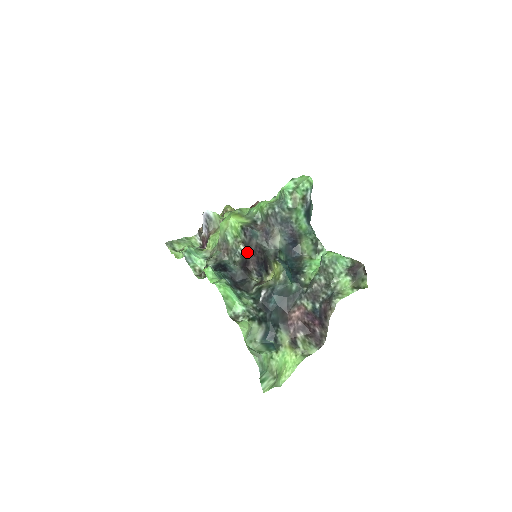
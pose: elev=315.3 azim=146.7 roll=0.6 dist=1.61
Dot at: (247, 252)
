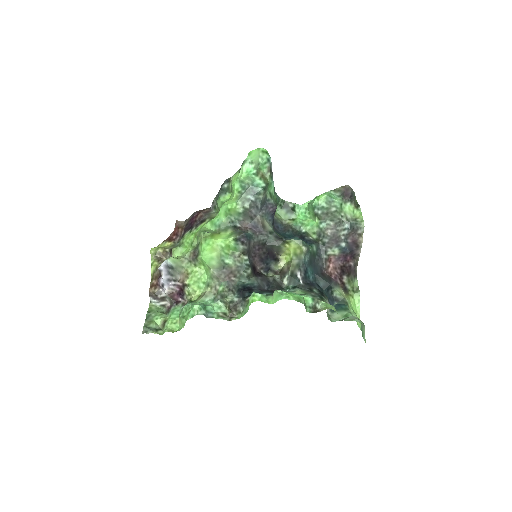
Dot at: (249, 259)
